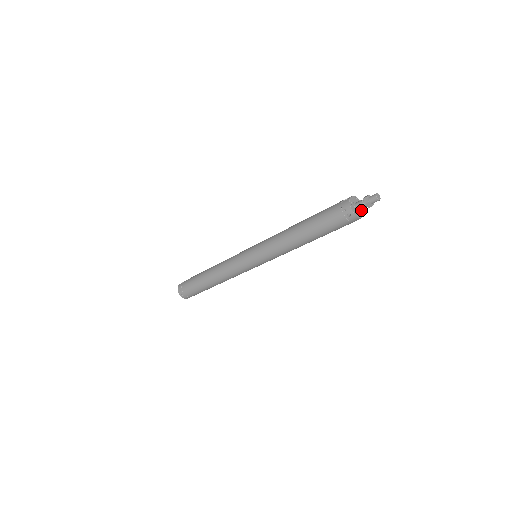
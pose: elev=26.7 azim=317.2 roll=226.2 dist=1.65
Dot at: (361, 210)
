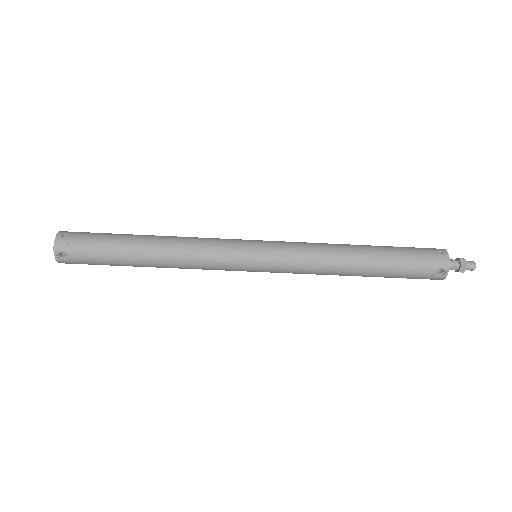
Dot at: occluded
